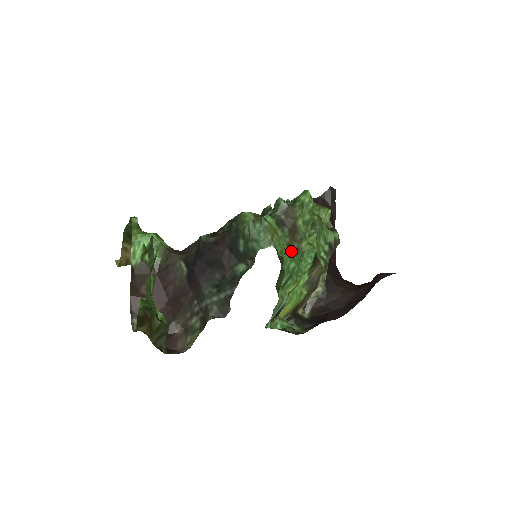
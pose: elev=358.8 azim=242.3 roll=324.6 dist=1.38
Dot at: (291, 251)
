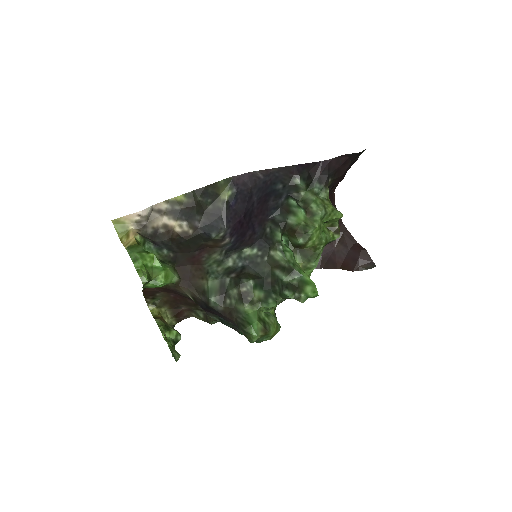
Dot at: occluded
